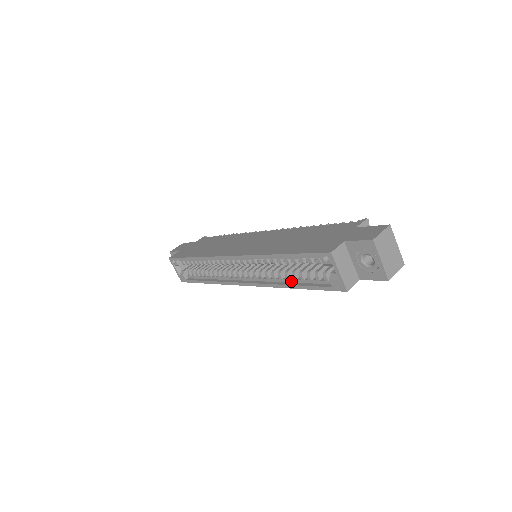
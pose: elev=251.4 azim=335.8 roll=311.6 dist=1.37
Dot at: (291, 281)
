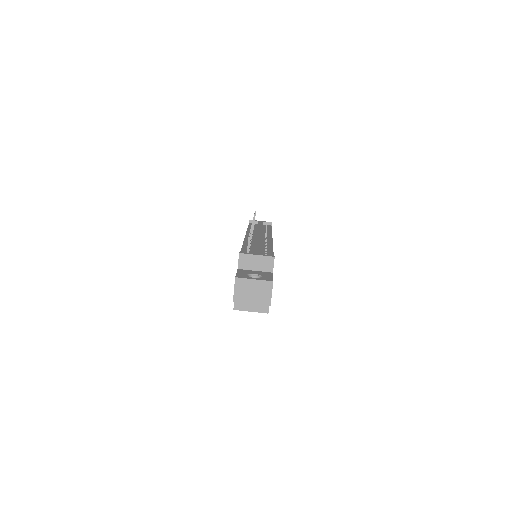
Dot at: occluded
